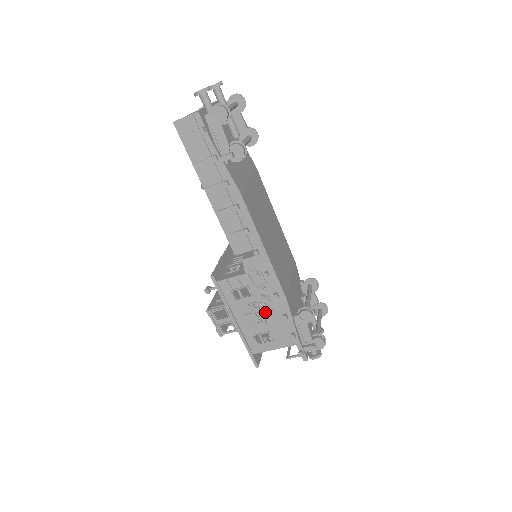
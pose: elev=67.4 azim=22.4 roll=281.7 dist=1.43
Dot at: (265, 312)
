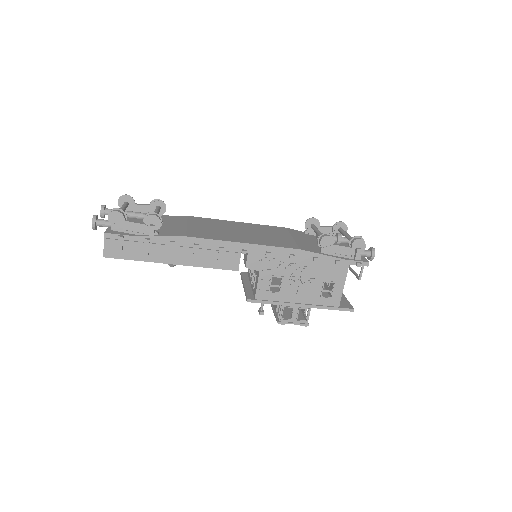
Dot at: (303, 274)
